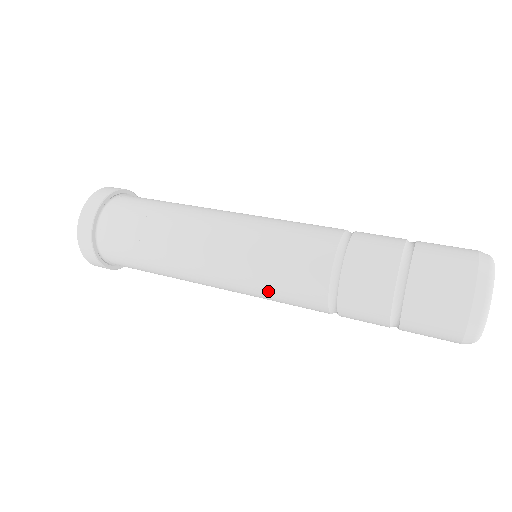
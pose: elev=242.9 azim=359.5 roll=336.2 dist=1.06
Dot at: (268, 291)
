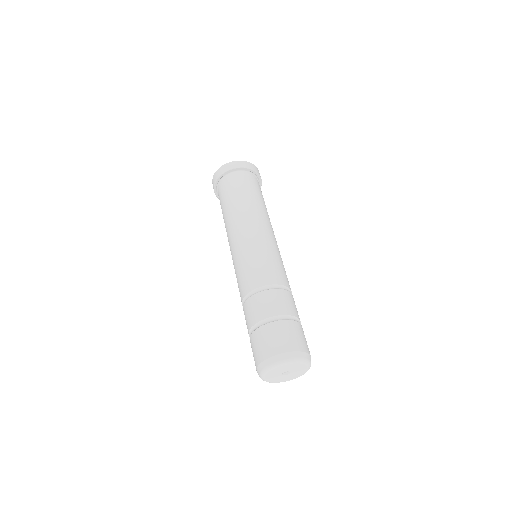
Dot at: occluded
